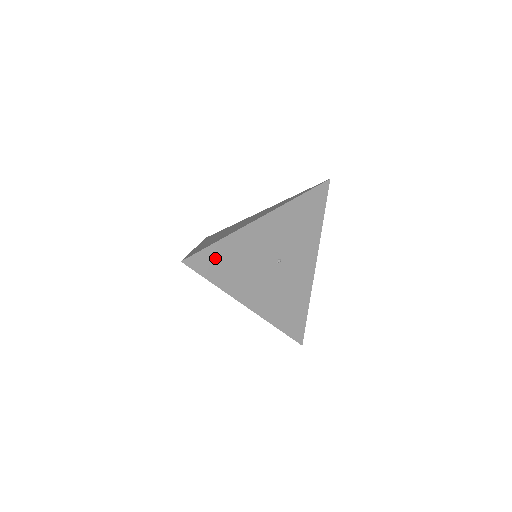
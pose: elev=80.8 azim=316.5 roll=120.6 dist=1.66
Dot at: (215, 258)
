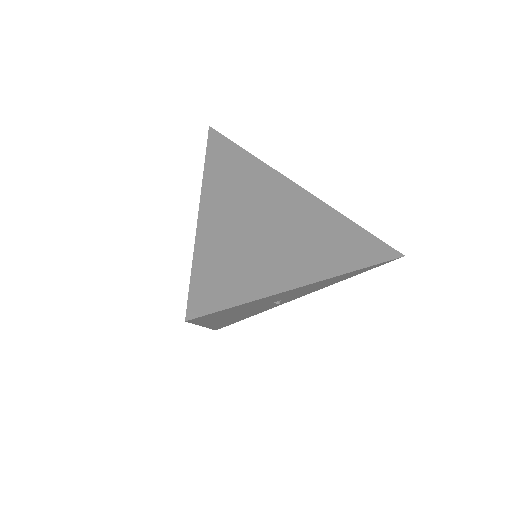
Dot at: (225, 311)
